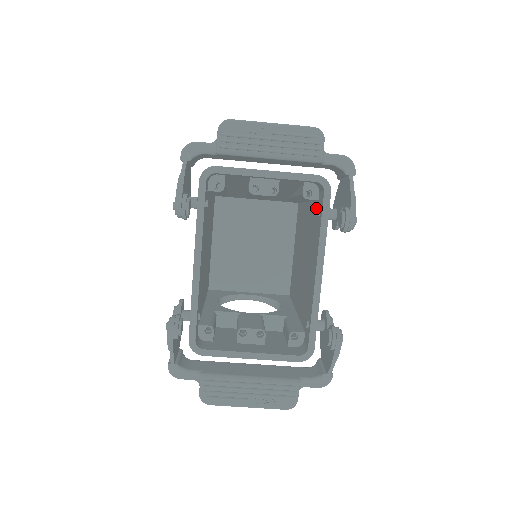
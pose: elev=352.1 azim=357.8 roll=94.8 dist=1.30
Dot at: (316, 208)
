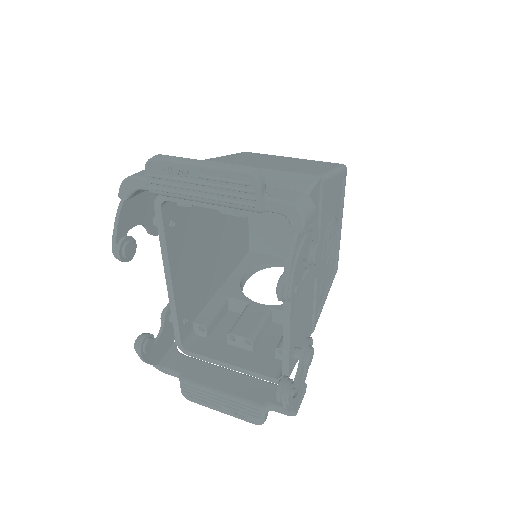
Dot at: occluded
